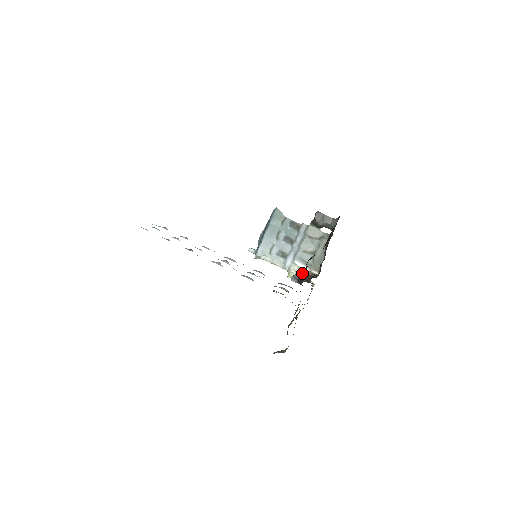
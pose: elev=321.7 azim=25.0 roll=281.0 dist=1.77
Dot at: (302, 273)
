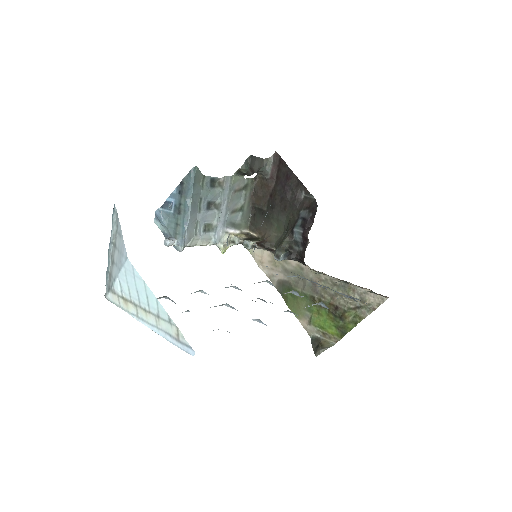
Dot at: (288, 246)
